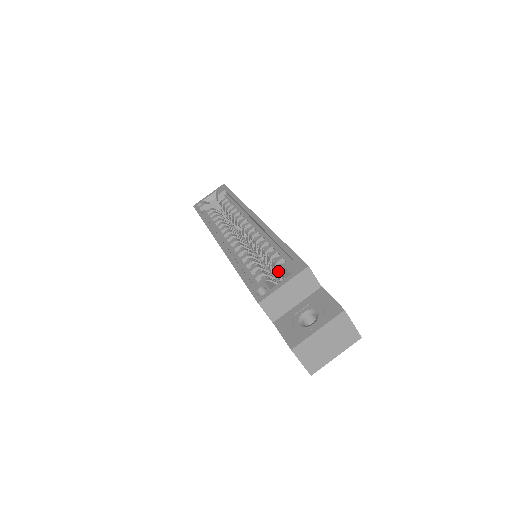
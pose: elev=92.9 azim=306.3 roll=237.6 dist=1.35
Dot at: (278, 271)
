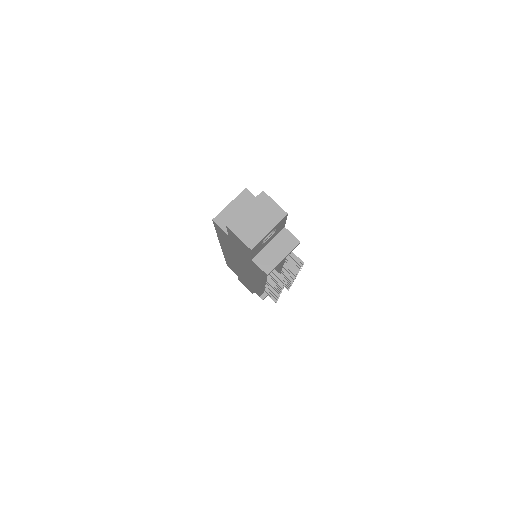
Dot at: occluded
